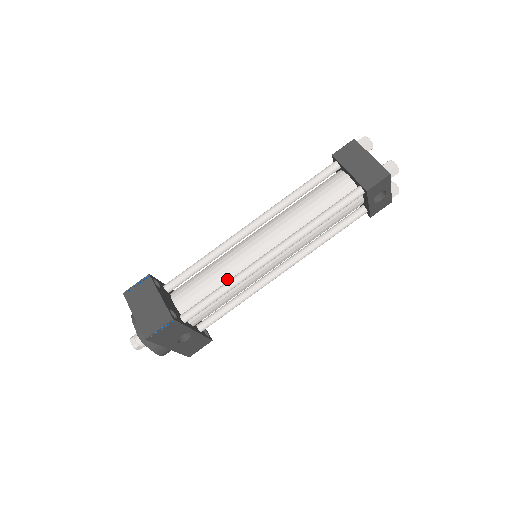
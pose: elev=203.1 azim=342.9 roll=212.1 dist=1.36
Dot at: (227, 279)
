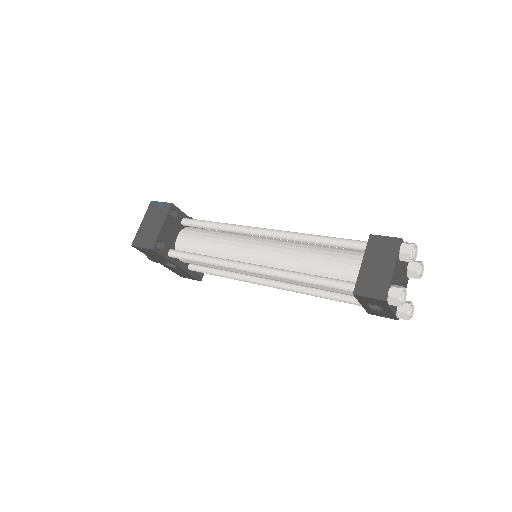
Dot at: (216, 254)
